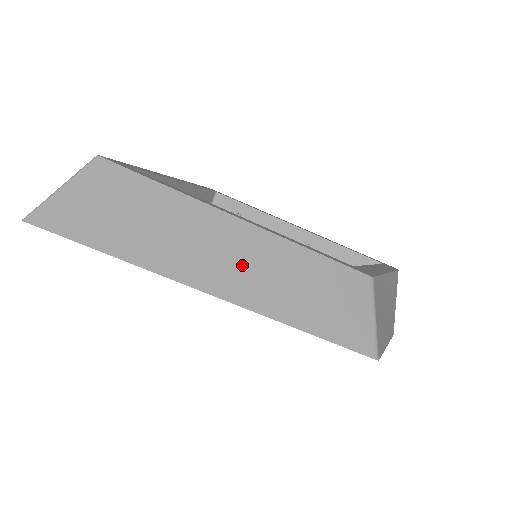
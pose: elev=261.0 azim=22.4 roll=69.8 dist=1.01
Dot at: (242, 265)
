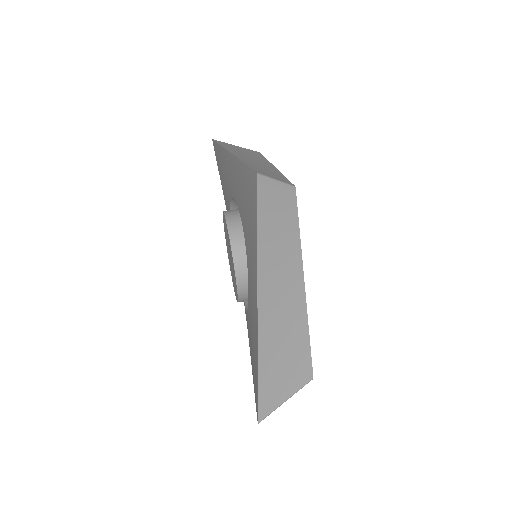
Dot at: (256, 163)
